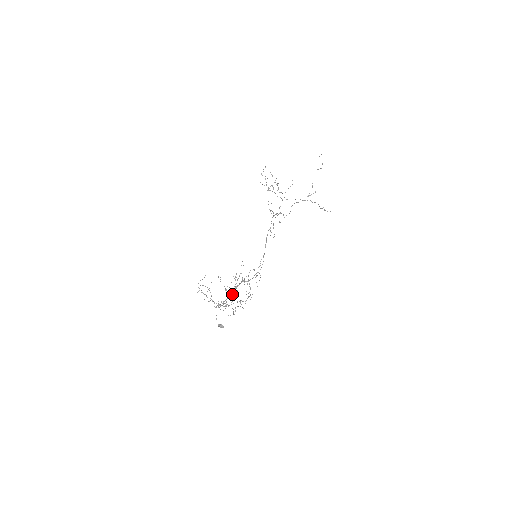
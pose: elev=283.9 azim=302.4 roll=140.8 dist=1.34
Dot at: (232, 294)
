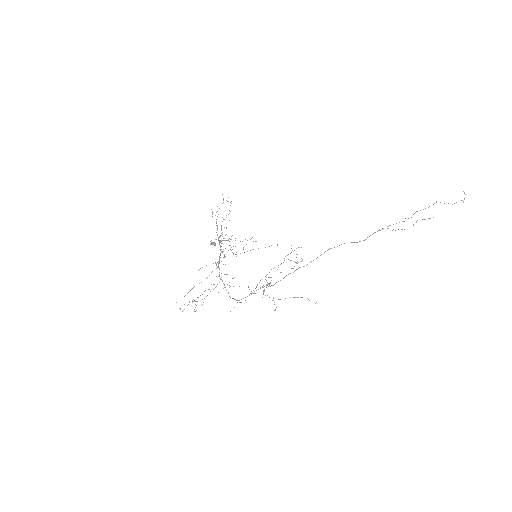
Dot at: occluded
